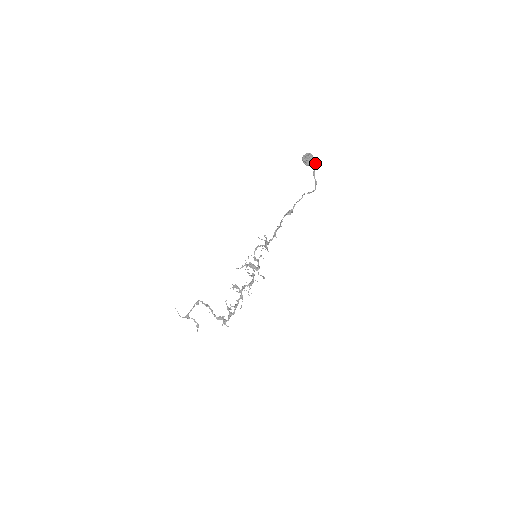
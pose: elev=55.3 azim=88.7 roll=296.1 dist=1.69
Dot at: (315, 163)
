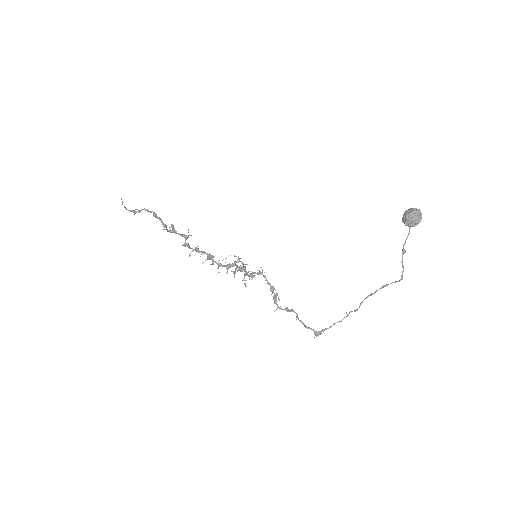
Dot at: (402, 265)
